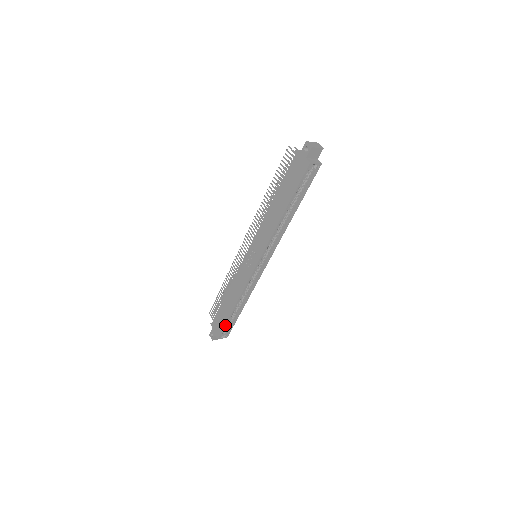
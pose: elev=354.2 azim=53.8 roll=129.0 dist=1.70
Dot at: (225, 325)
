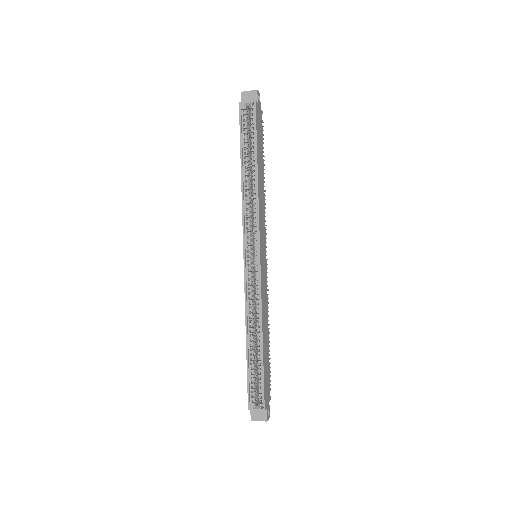
Dot at: (248, 377)
